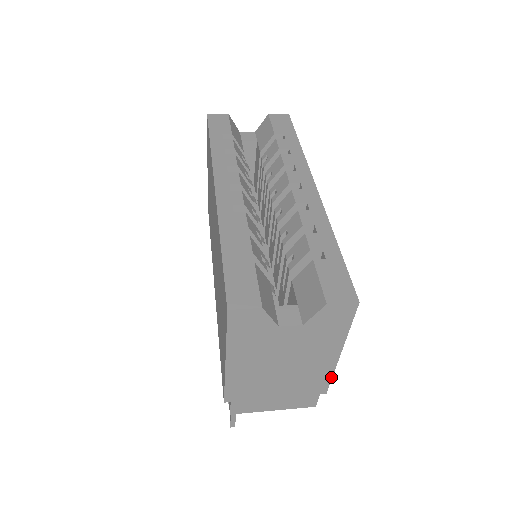
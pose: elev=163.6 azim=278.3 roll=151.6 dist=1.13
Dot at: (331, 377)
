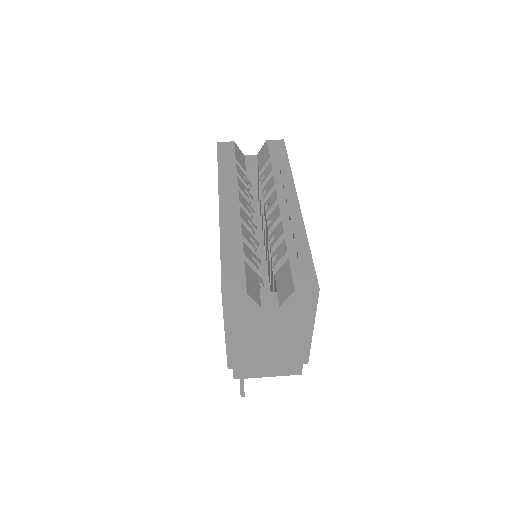
Dot at: (309, 349)
